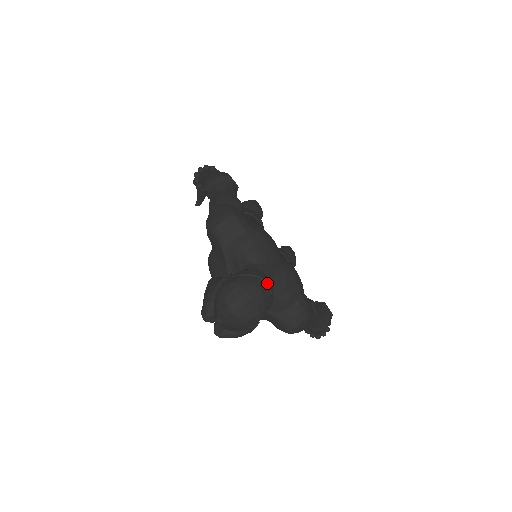
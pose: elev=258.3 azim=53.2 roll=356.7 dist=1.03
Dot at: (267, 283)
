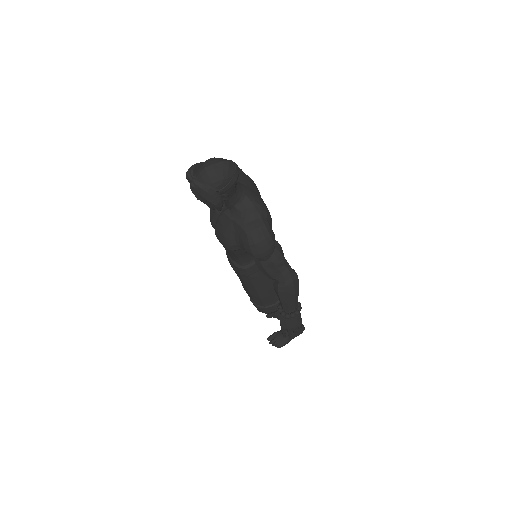
Dot at: (235, 164)
